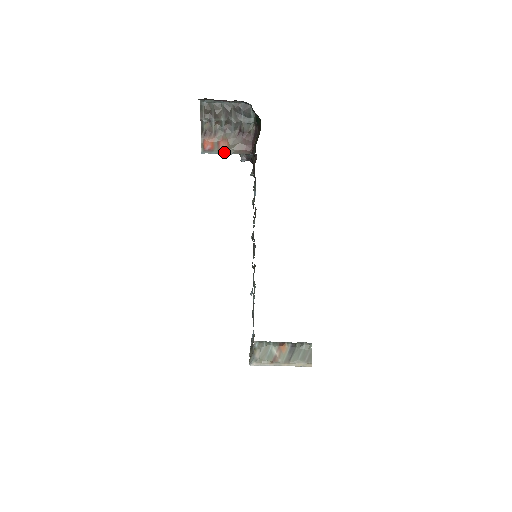
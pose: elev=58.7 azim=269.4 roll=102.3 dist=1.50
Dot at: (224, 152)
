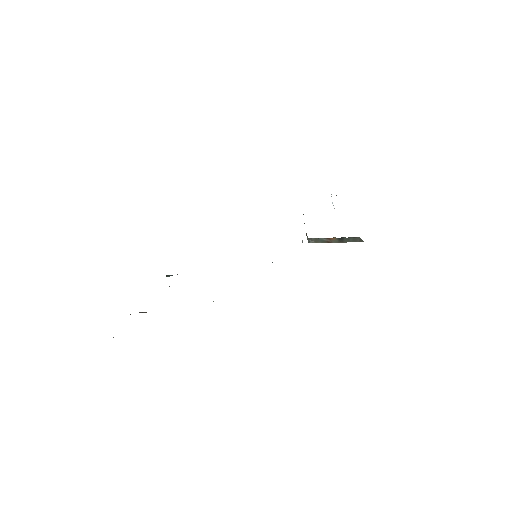
Dot at: occluded
